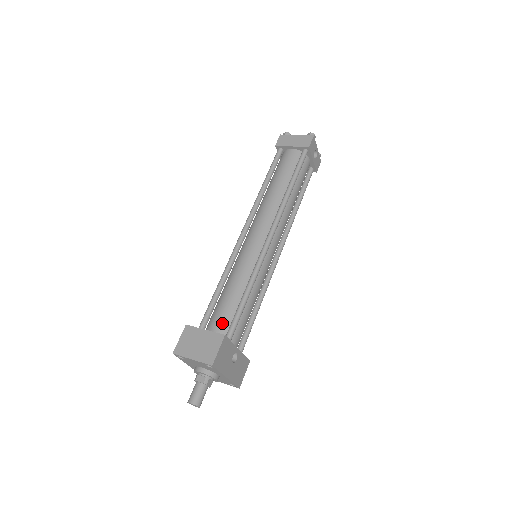
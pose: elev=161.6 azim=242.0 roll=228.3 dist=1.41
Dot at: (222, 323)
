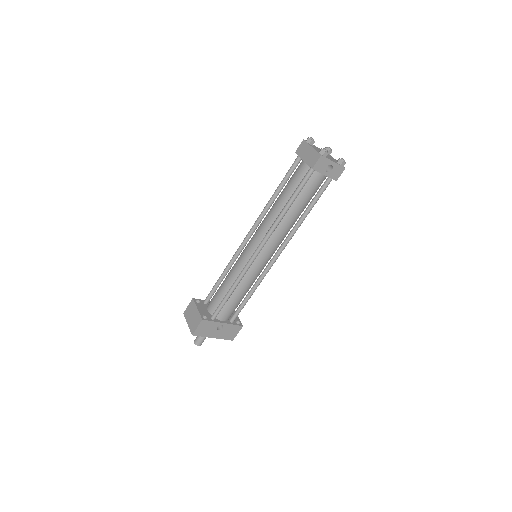
Dot at: (214, 304)
